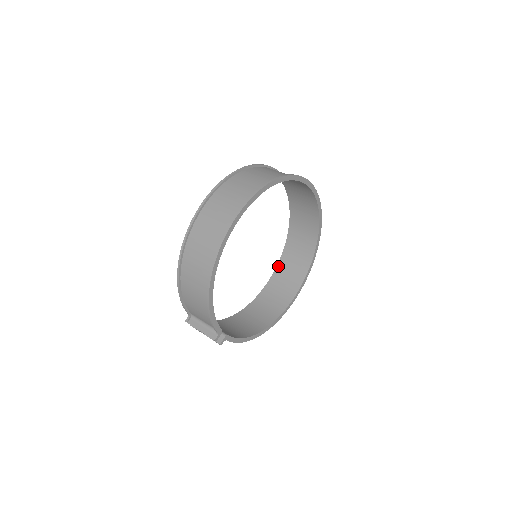
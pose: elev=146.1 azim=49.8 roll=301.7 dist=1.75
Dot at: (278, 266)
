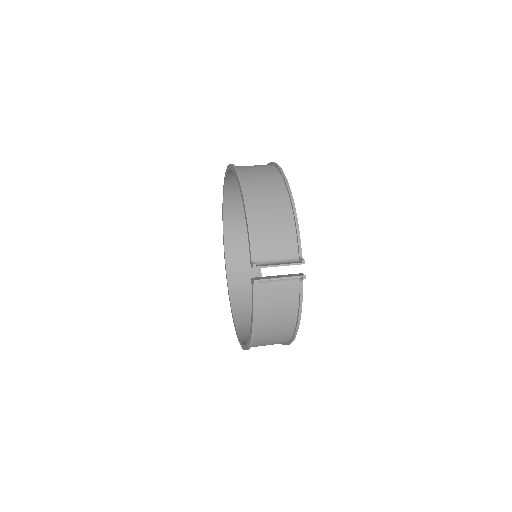
Dot at: (238, 330)
